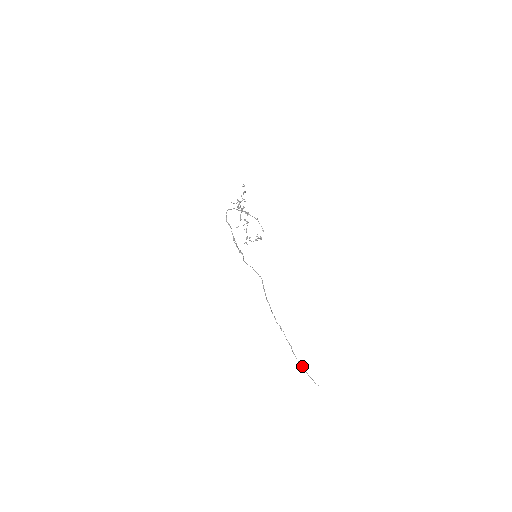
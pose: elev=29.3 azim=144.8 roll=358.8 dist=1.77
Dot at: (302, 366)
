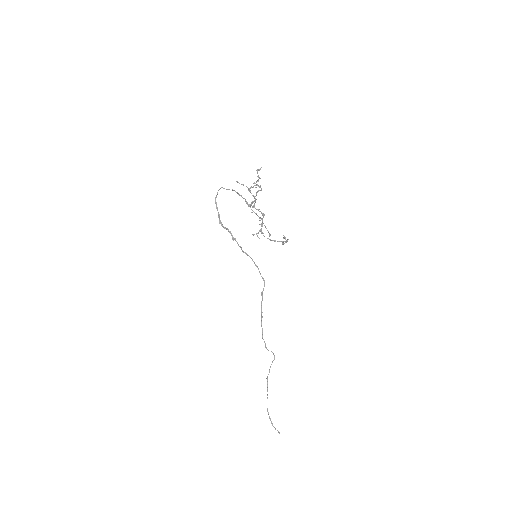
Dot at: (267, 398)
